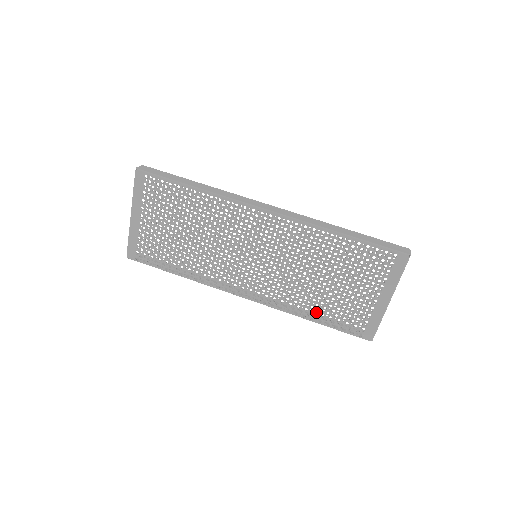
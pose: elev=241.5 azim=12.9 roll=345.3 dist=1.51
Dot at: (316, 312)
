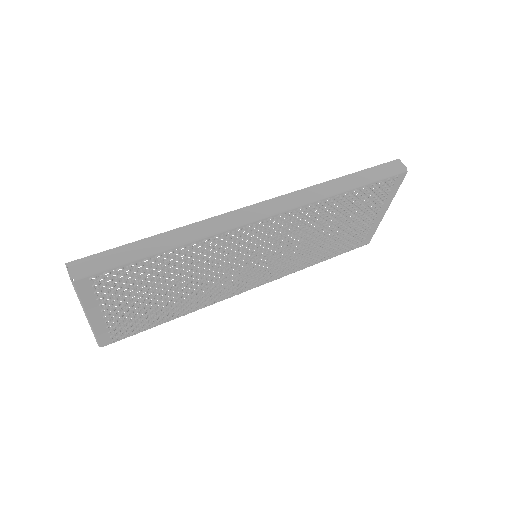
Dot at: (322, 256)
